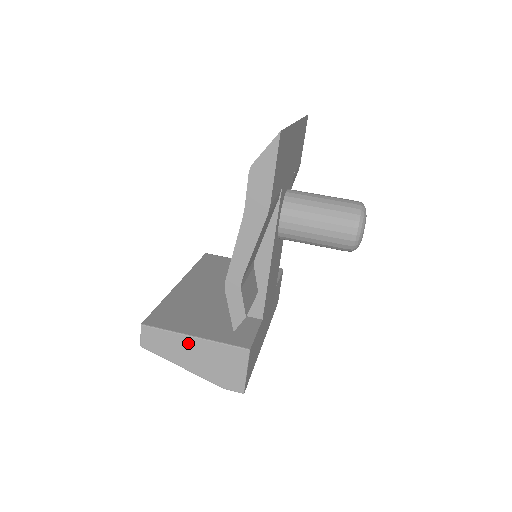
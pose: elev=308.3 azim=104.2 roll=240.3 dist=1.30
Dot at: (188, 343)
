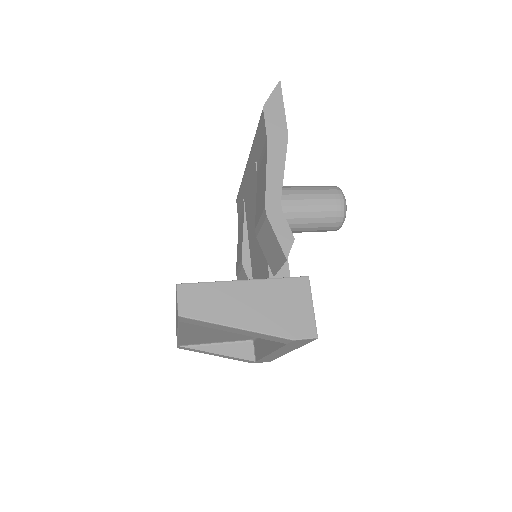
Dot at: (239, 290)
